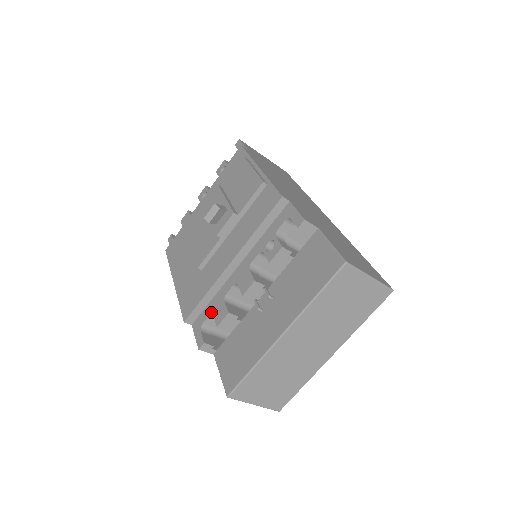
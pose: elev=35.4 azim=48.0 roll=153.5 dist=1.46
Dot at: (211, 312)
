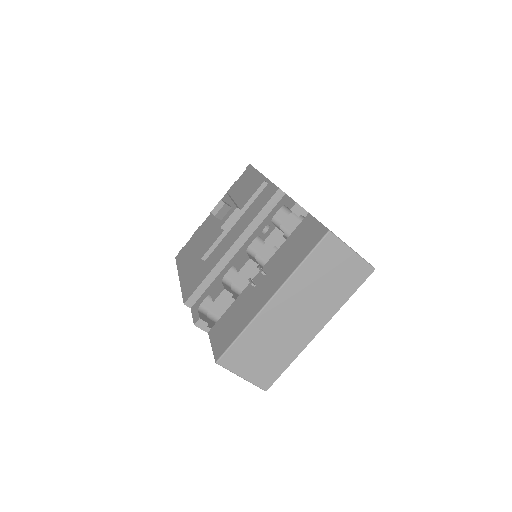
Dot at: (209, 293)
